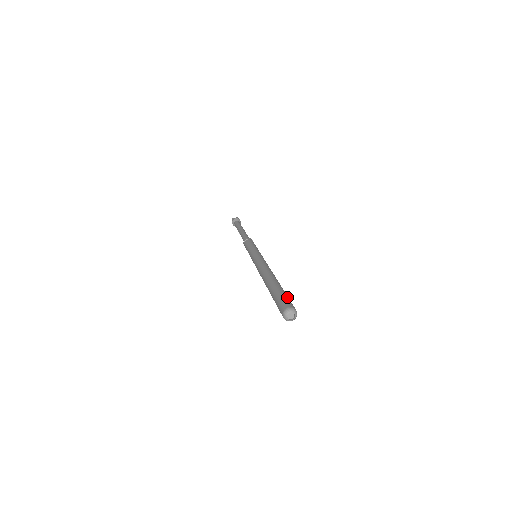
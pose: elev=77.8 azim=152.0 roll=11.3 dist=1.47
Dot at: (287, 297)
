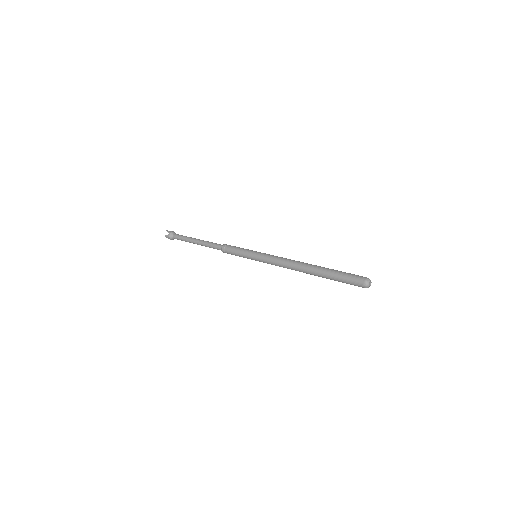
Dot at: (348, 274)
